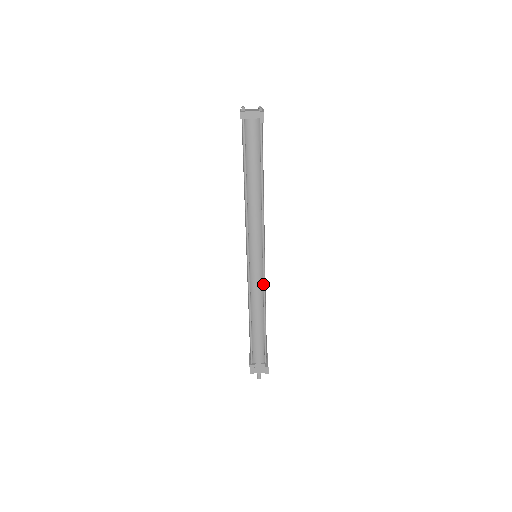
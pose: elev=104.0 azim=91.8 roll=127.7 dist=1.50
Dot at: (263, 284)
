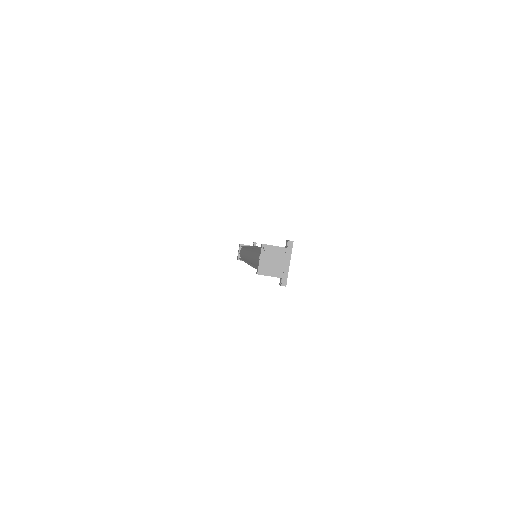
Dot at: occluded
